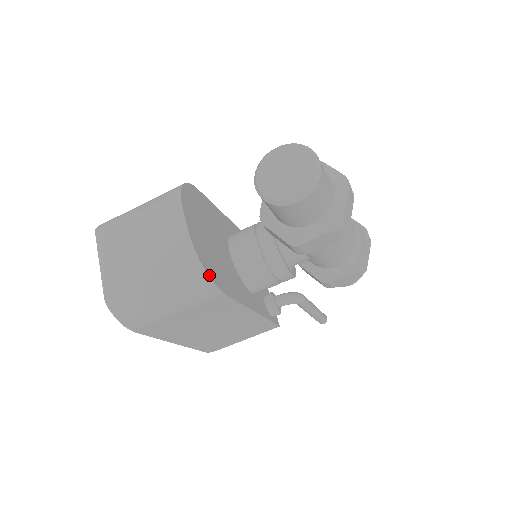
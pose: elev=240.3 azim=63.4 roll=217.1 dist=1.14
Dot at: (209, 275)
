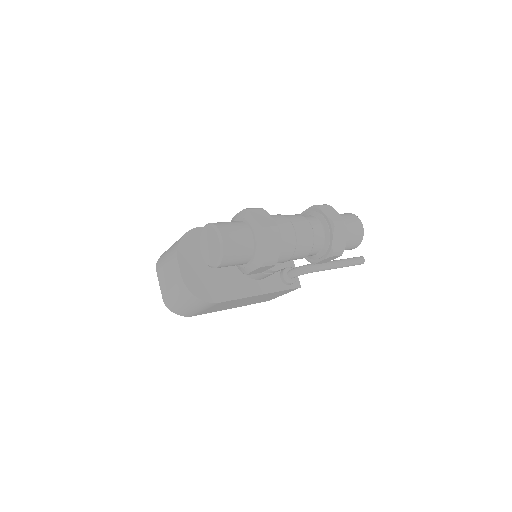
Dot at: (201, 298)
